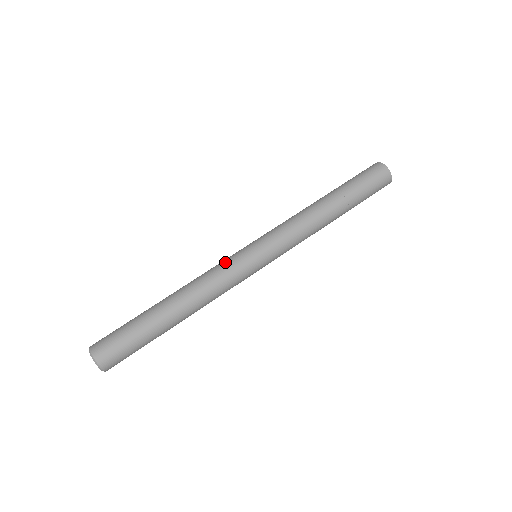
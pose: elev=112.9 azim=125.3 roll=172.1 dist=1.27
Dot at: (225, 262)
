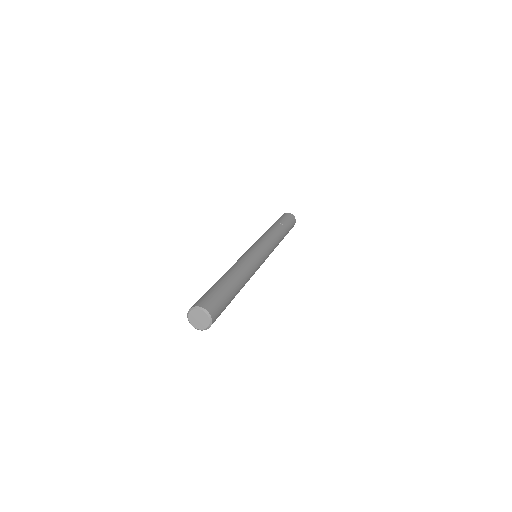
Dot at: occluded
